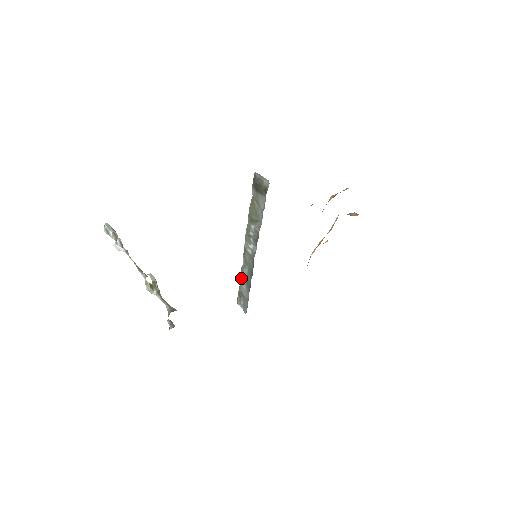
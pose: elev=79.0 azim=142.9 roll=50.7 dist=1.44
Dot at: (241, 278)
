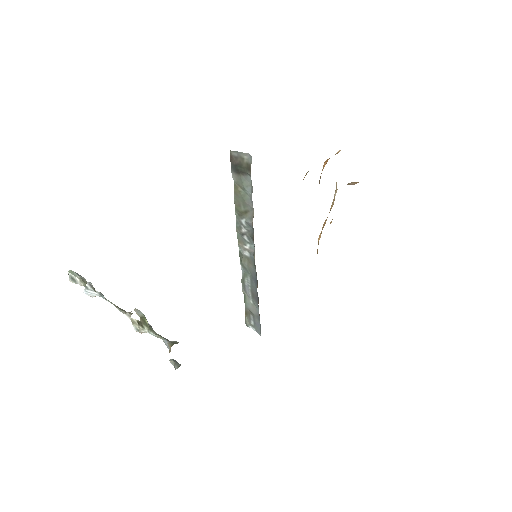
Dot at: (244, 292)
